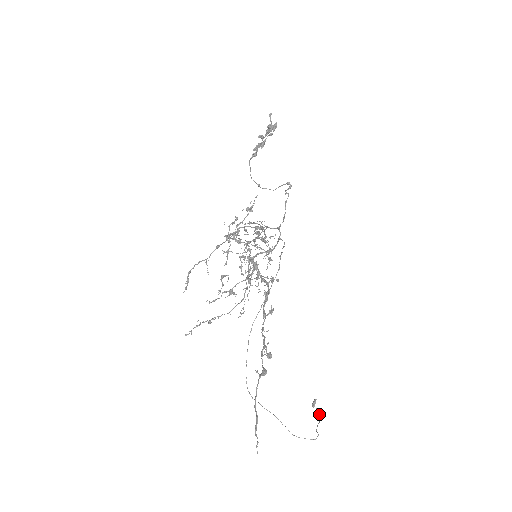
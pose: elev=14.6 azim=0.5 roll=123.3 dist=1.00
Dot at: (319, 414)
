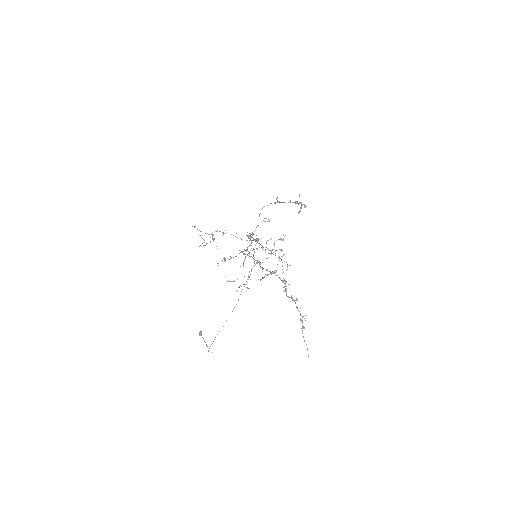
Dot at: (204, 340)
